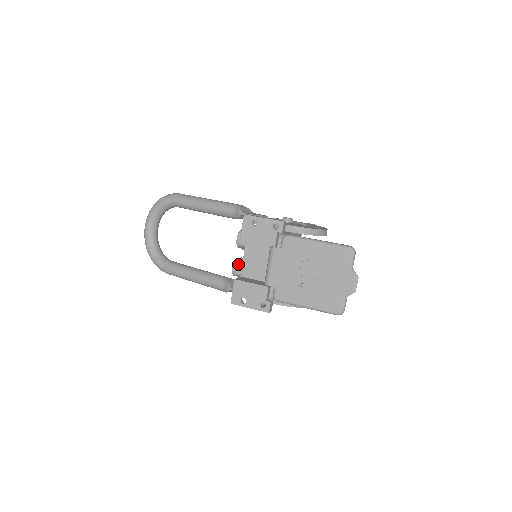
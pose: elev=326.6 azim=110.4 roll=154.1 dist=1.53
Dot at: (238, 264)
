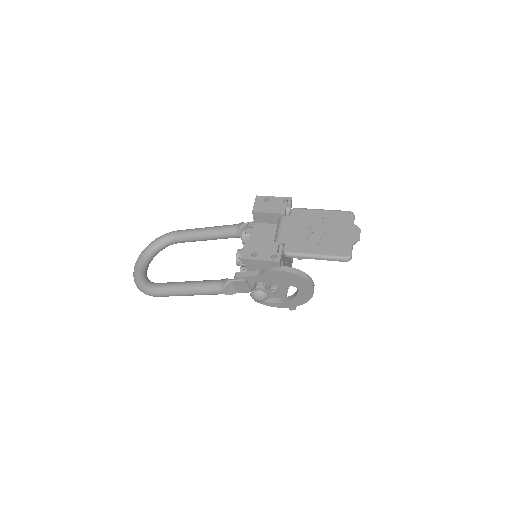
Dot at: occluded
